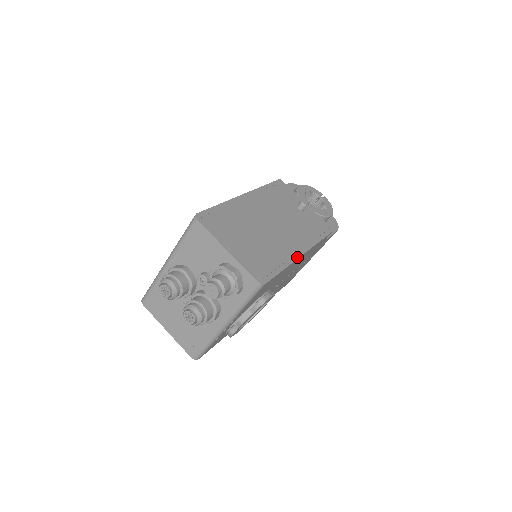
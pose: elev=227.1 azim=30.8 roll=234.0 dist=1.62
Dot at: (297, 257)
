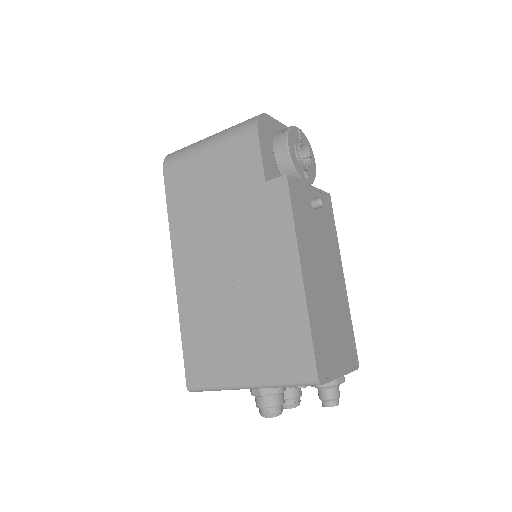
Dot at: (346, 291)
